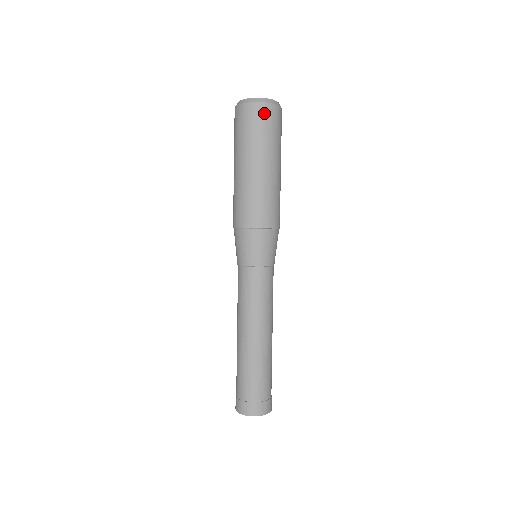
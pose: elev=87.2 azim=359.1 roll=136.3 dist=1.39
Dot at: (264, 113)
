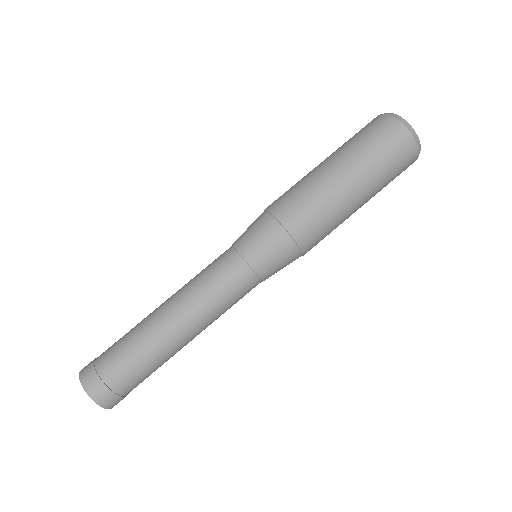
Dot at: (387, 127)
